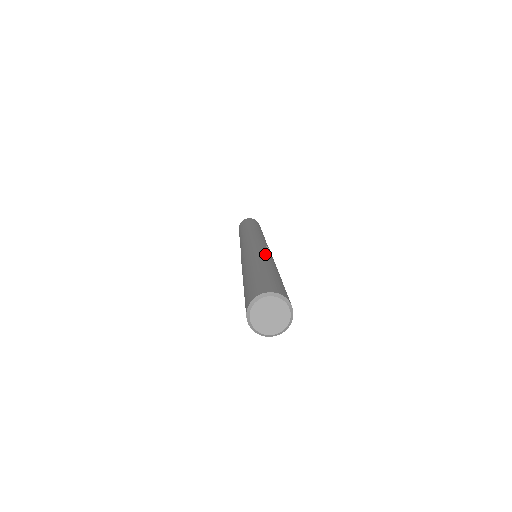
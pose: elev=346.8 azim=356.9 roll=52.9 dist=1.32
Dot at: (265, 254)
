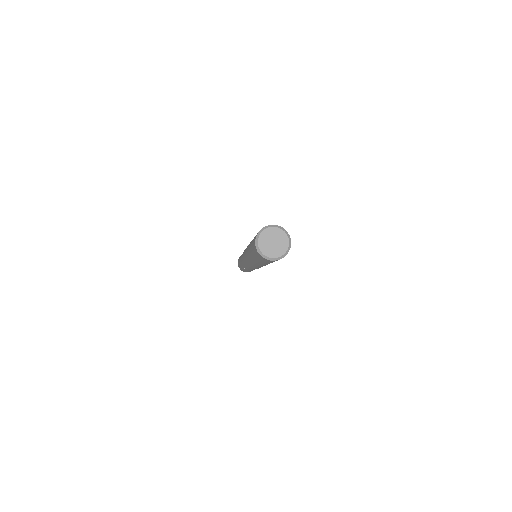
Dot at: occluded
